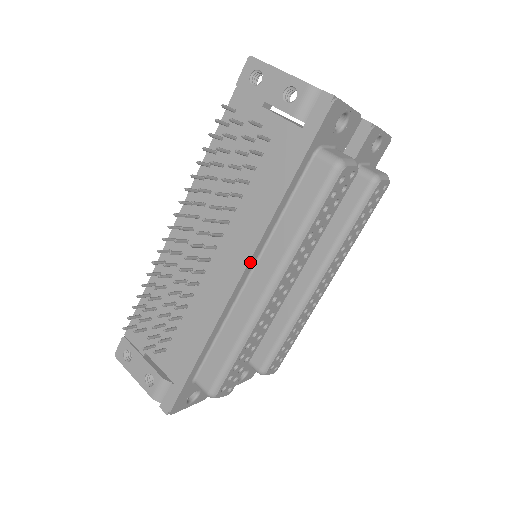
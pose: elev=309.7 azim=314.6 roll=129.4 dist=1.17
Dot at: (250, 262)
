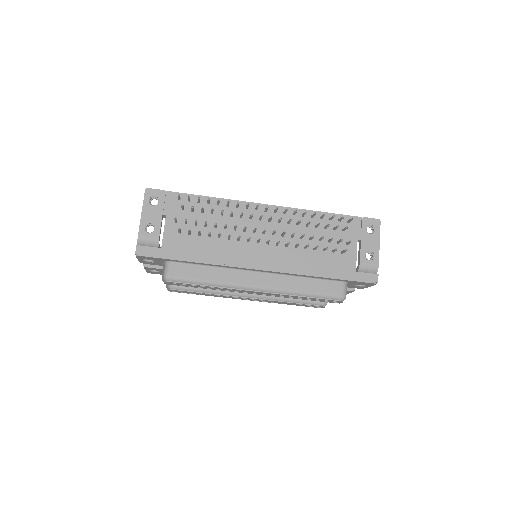
Dot at: (271, 271)
